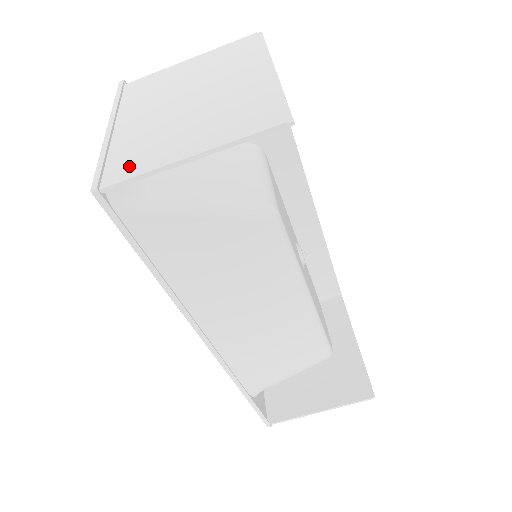
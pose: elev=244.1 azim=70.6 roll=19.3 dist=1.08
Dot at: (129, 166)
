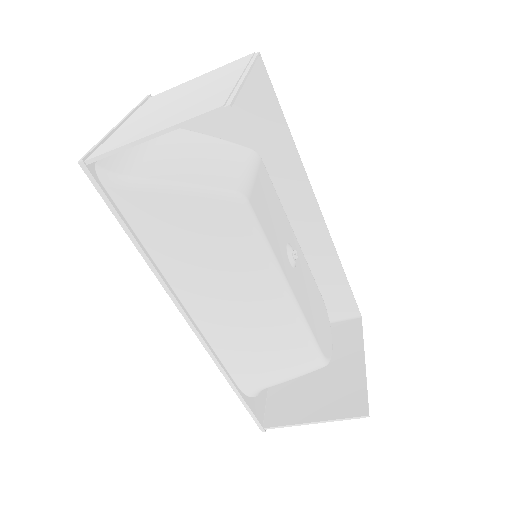
Dot at: (111, 145)
